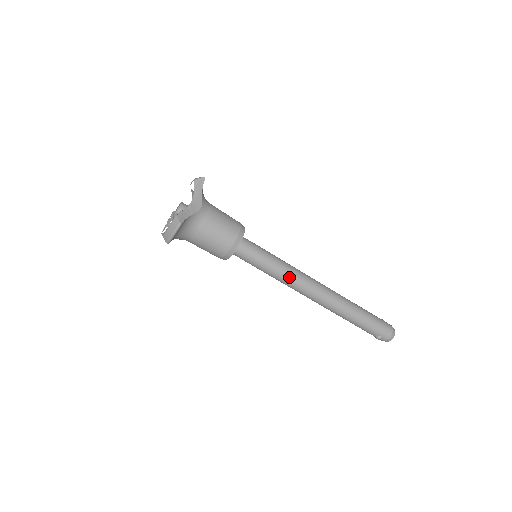
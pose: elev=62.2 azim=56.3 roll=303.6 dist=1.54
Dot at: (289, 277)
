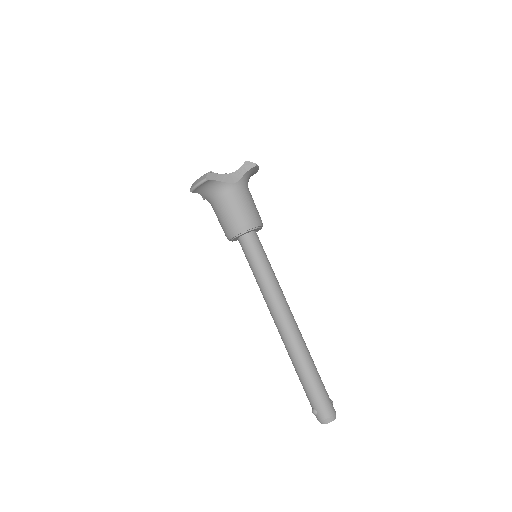
Dot at: (269, 291)
